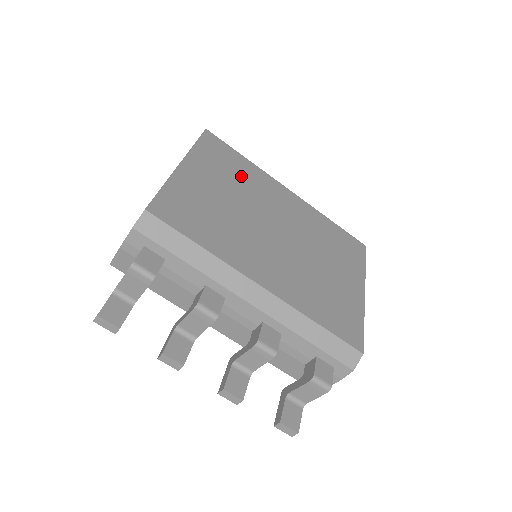
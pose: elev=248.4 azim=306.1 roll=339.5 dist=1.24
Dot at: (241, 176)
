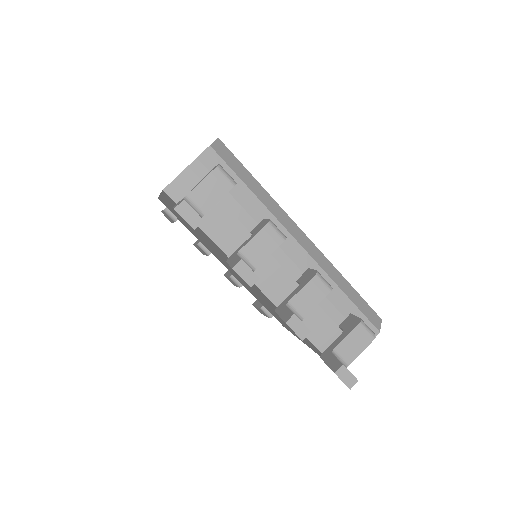
Dot at: occluded
